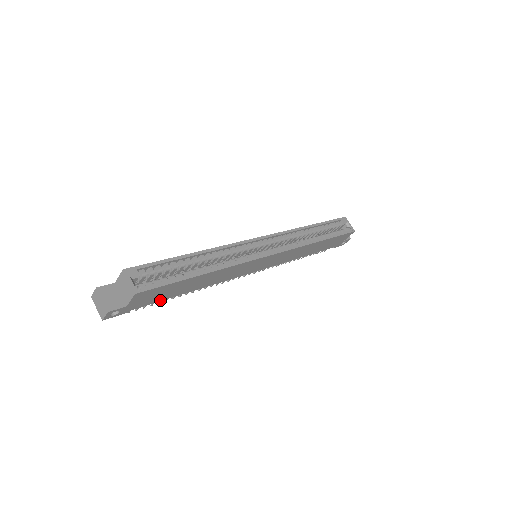
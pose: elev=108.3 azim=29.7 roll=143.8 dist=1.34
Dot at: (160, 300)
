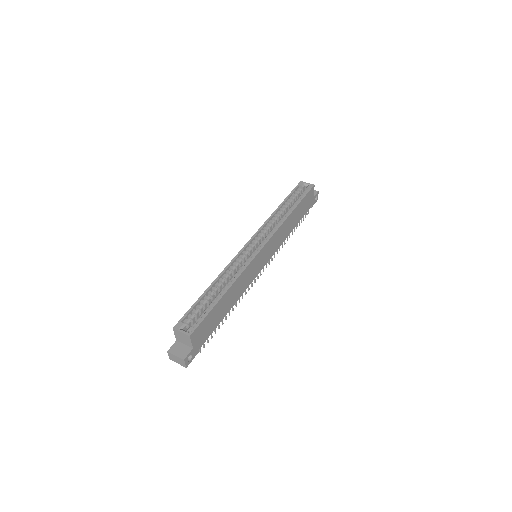
Dot at: (213, 330)
